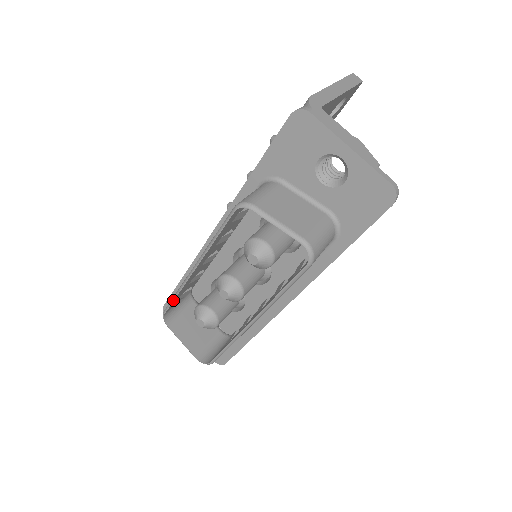
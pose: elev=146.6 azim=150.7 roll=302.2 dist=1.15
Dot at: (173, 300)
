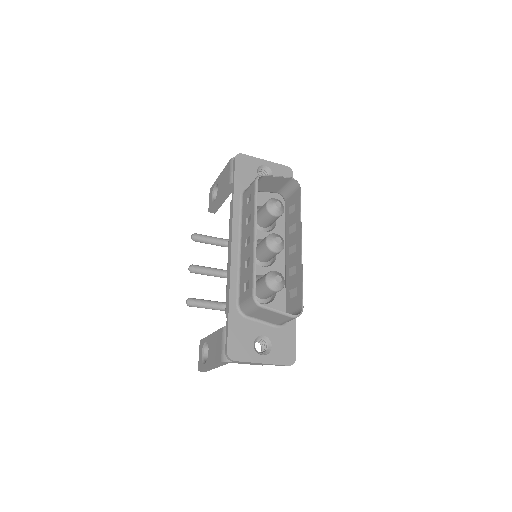
Dot at: (255, 274)
